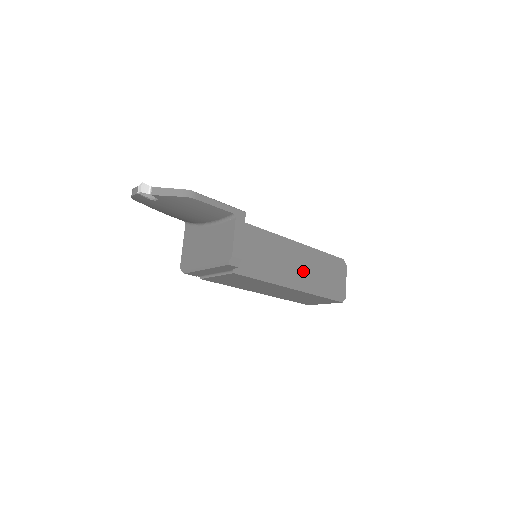
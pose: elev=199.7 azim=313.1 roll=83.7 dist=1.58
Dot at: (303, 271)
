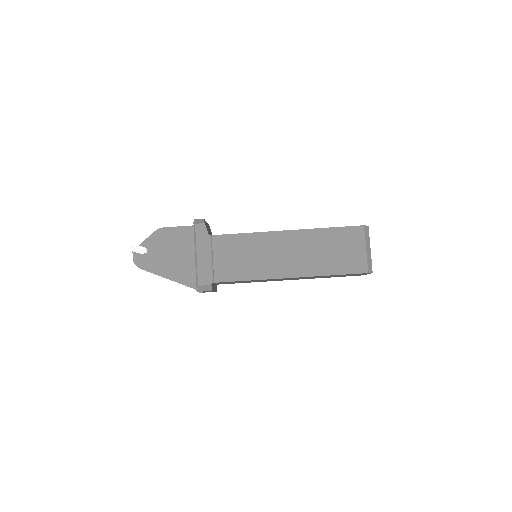
Dot at: occluded
